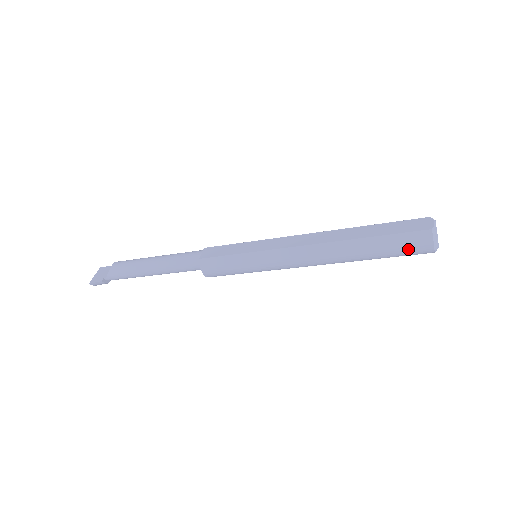
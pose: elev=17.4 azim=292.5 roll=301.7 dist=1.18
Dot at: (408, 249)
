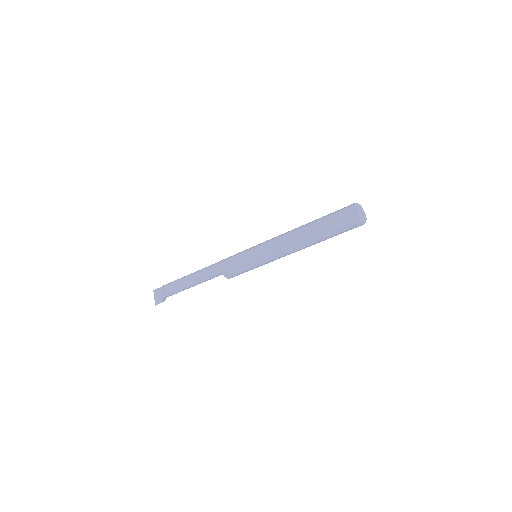
Dot at: occluded
